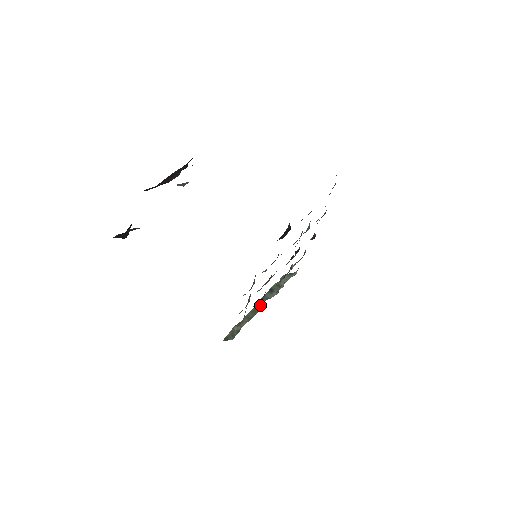
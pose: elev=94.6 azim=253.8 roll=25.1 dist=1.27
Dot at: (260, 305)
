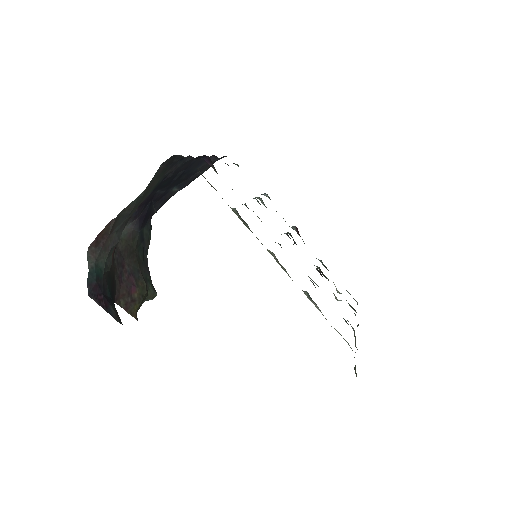
Dot at: (354, 336)
